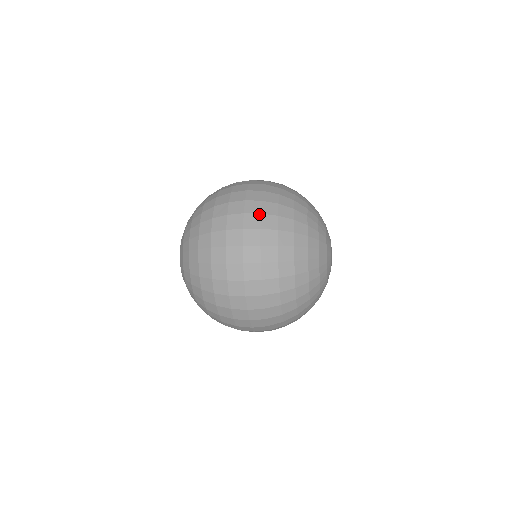
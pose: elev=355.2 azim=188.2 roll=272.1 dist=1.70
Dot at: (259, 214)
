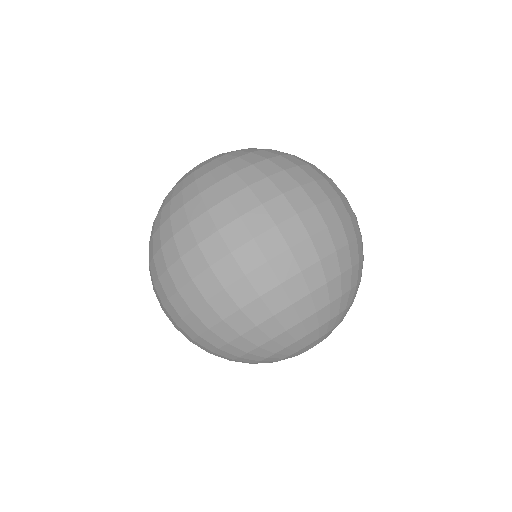
Dot at: occluded
